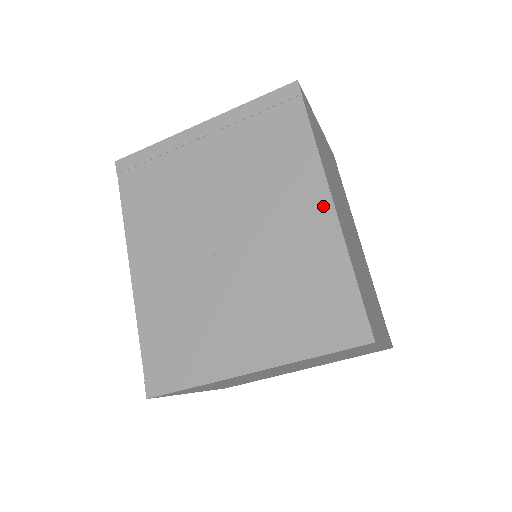
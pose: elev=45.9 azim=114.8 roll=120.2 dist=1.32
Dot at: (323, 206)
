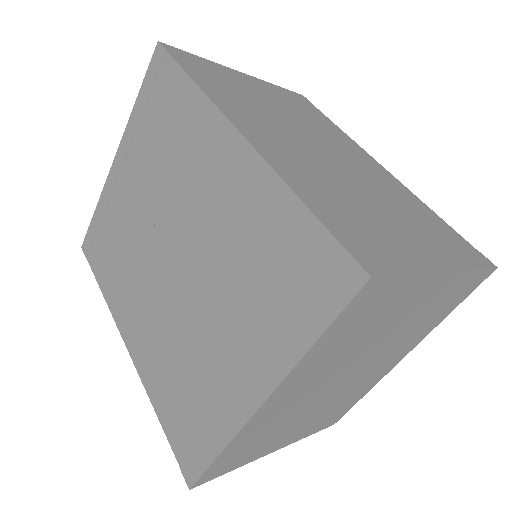
Dot at: (235, 148)
